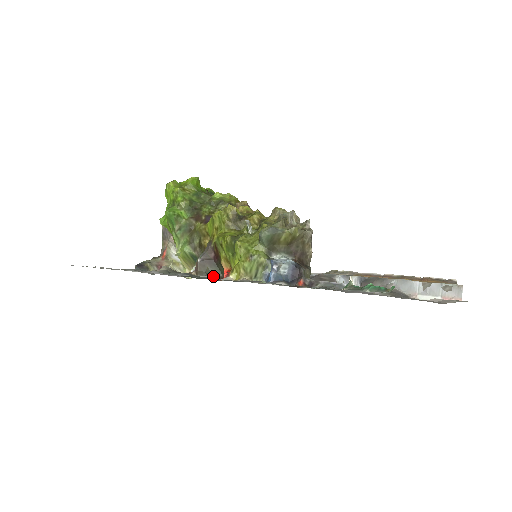
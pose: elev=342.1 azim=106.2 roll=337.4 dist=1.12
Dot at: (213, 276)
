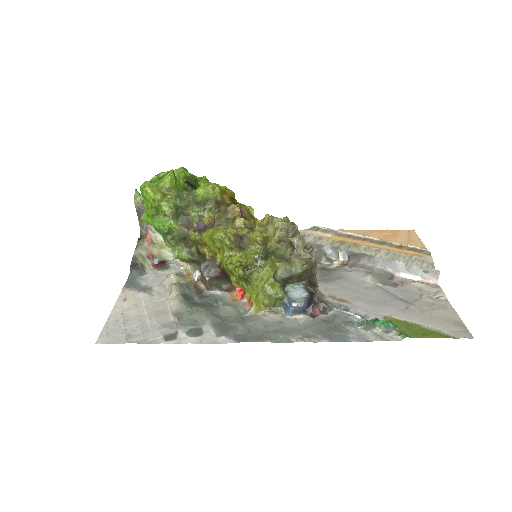
Dot at: (222, 286)
